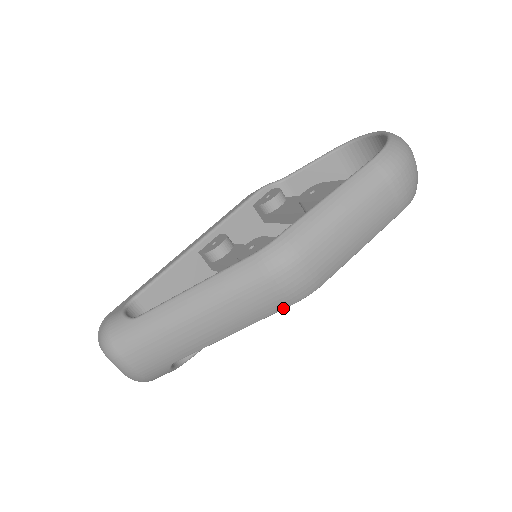
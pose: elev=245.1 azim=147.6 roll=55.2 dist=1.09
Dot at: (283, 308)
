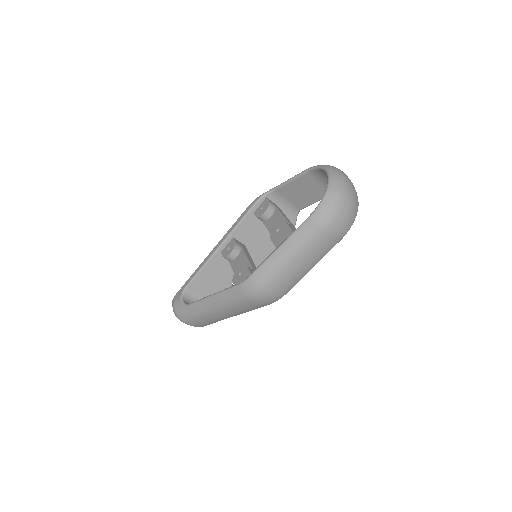
Dot at: occluded
